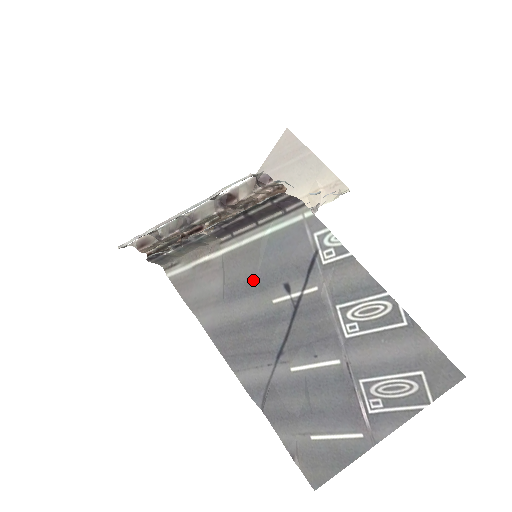
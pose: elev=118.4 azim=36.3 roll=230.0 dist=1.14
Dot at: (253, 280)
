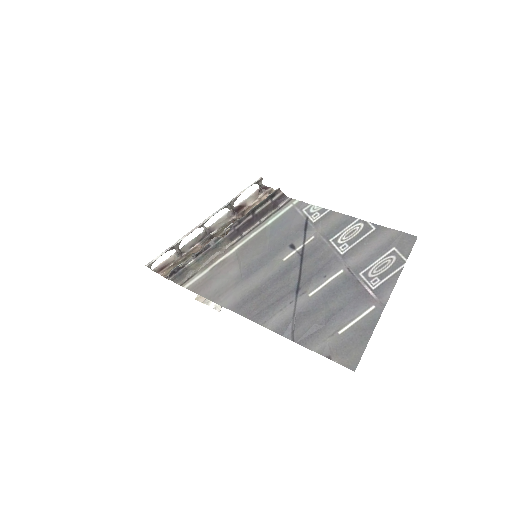
Dot at: (265, 254)
